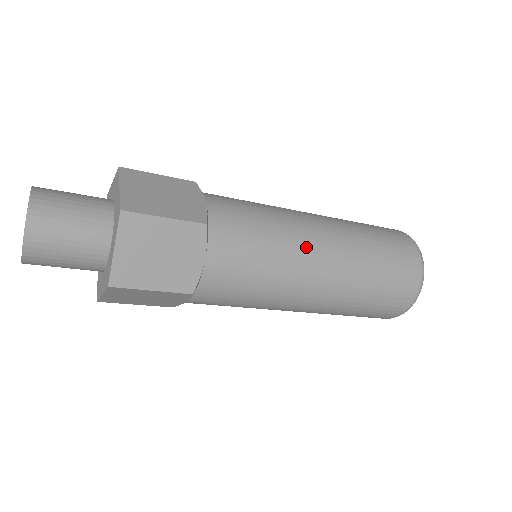
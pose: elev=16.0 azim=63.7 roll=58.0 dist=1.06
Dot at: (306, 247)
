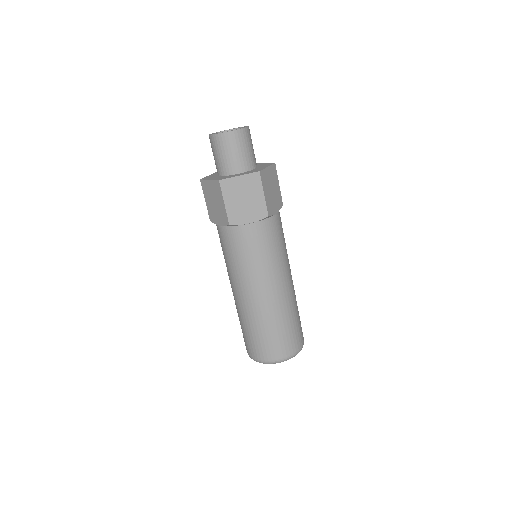
Dot at: (289, 264)
